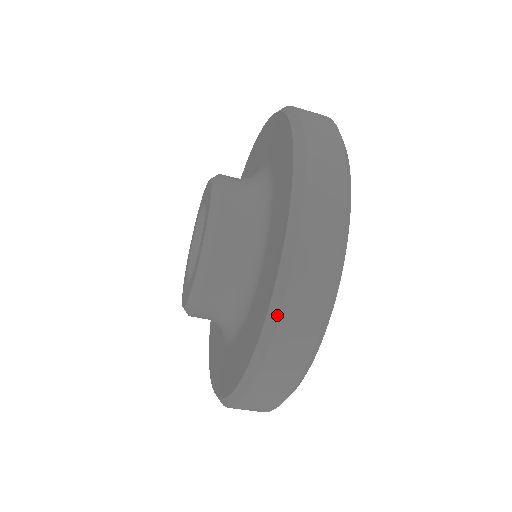
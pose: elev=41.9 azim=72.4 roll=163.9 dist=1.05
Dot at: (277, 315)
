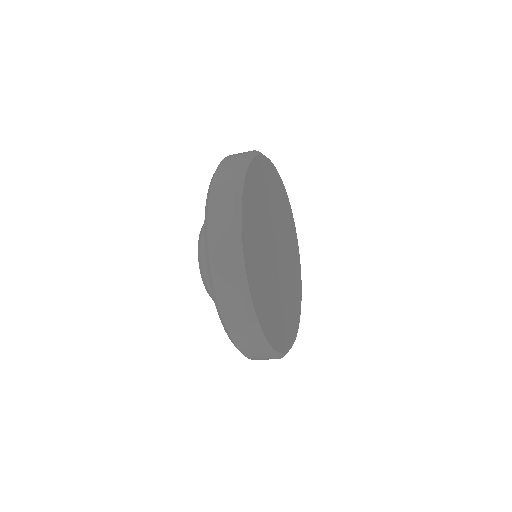
Dot at: occluded
